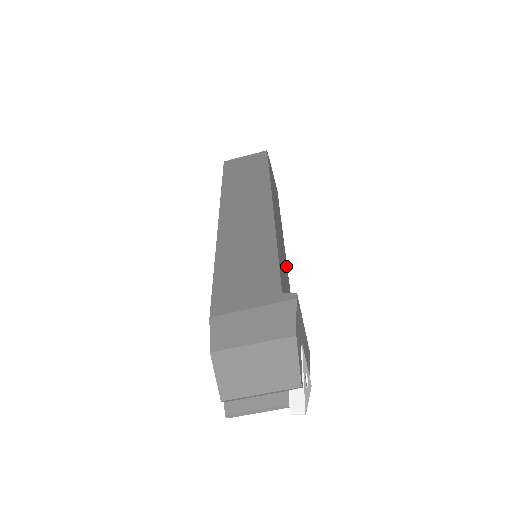
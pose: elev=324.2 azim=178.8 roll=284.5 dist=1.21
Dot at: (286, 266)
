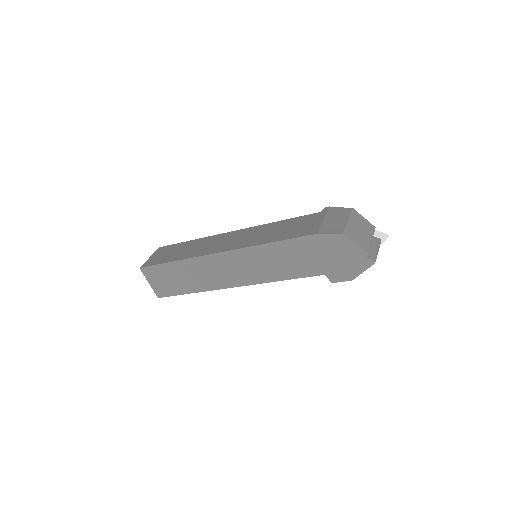
Dot at: occluded
